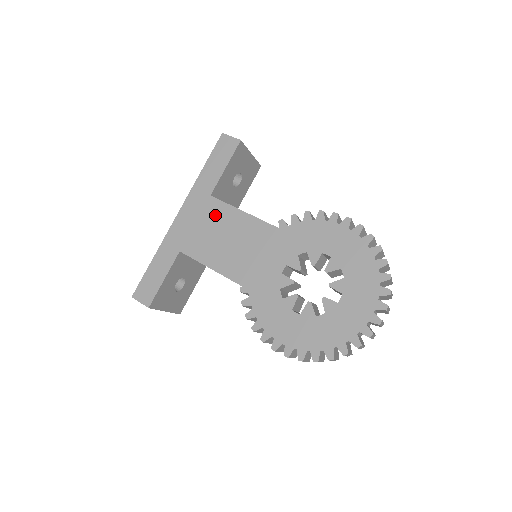
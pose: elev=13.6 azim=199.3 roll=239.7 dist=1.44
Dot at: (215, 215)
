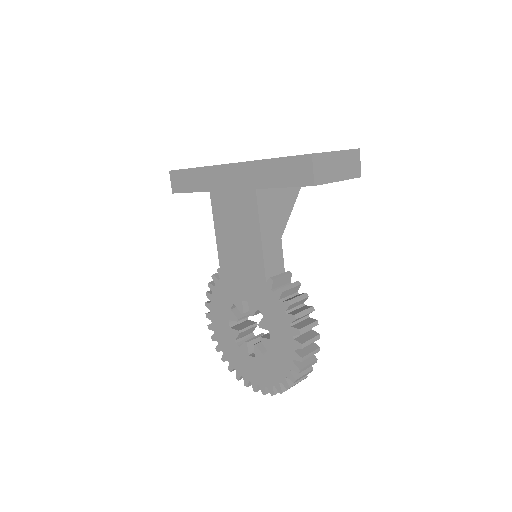
Dot at: (245, 207)
